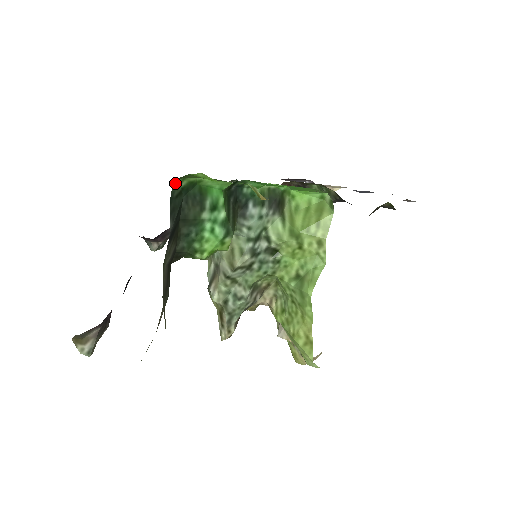
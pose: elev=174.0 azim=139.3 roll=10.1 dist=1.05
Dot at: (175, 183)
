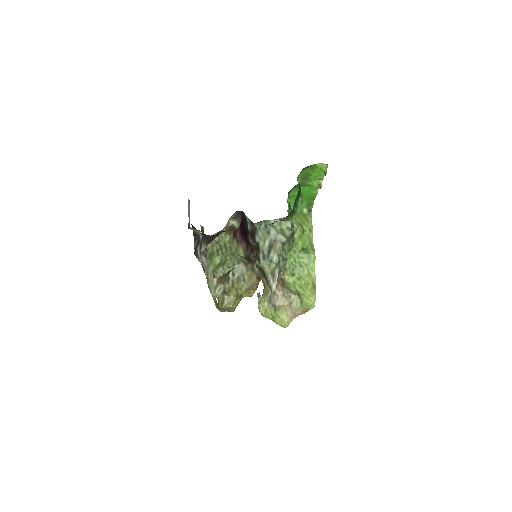
Dot at: occluded
